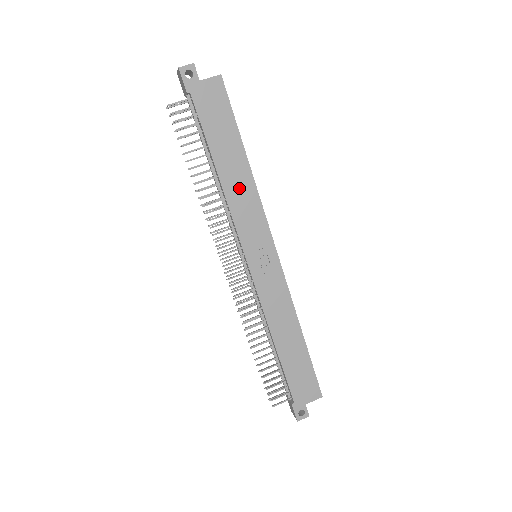
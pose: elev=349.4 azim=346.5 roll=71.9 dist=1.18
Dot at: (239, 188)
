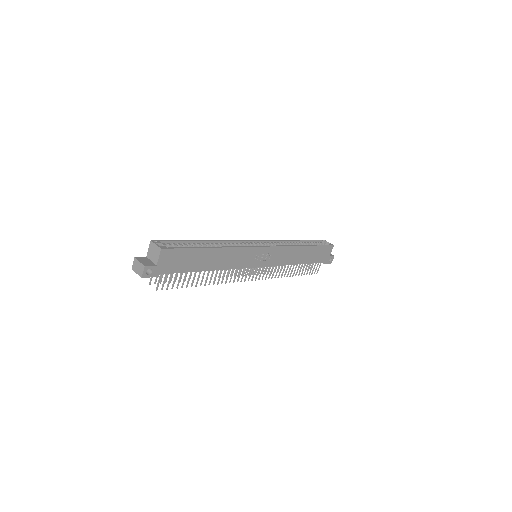
Dot at: (225, 259)
